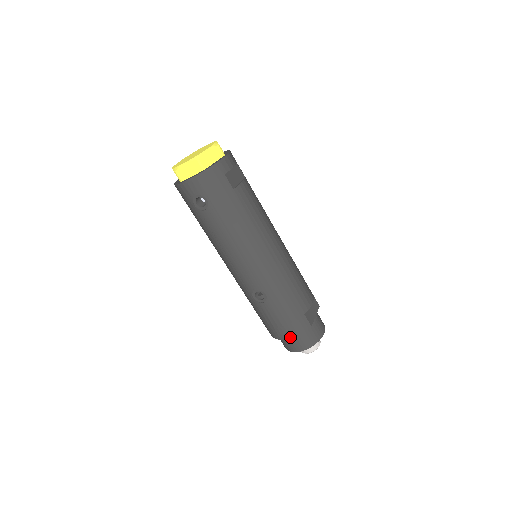
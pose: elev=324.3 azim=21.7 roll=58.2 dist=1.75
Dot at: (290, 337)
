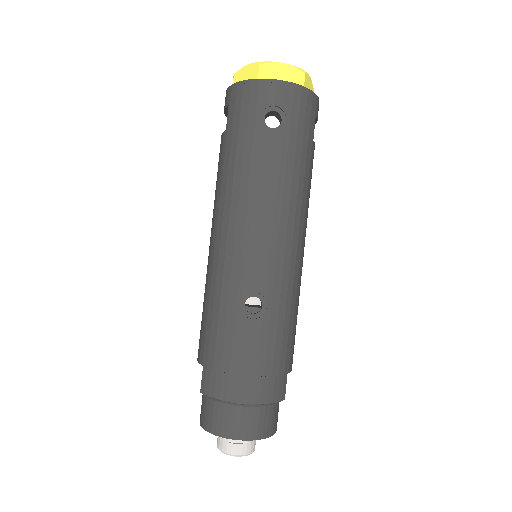
Dot at: (253, 401)
